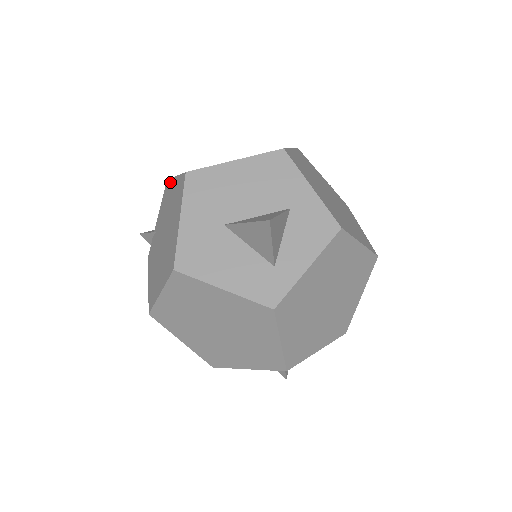
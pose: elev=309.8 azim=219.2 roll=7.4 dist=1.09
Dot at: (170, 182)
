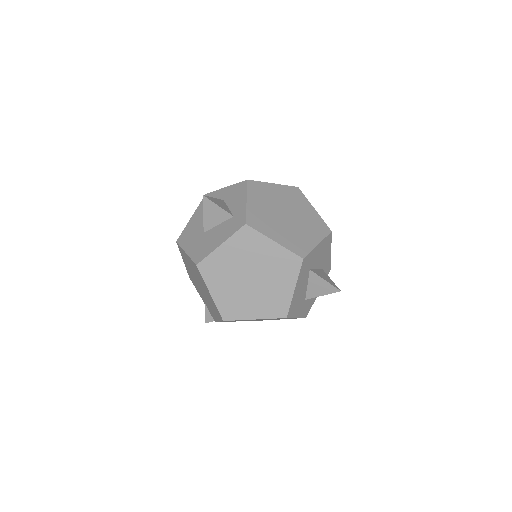
Dot at: (187, 271)
